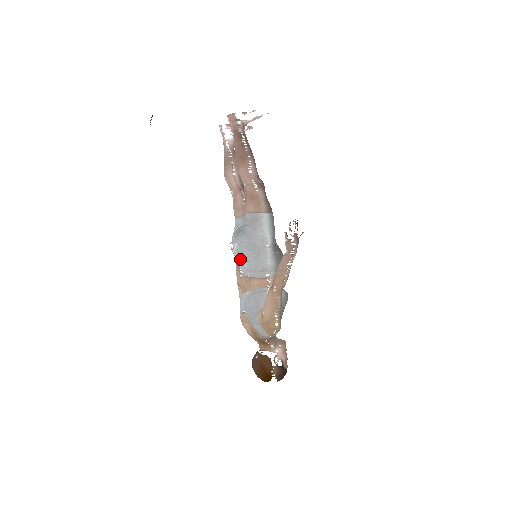
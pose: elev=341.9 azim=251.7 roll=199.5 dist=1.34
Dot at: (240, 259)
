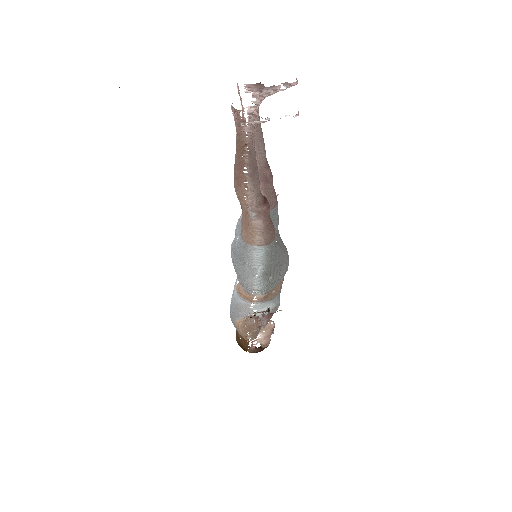
Dot at: occluded
